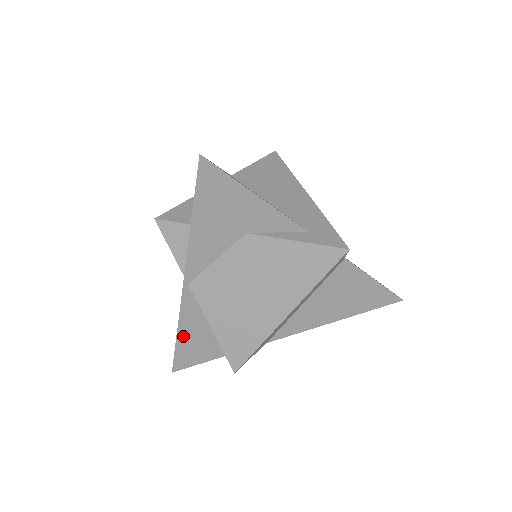
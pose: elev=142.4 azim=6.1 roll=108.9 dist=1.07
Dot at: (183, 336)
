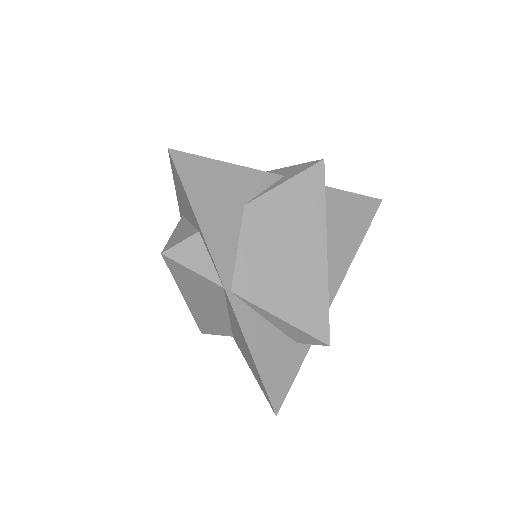
Dot at: (260, 359)
